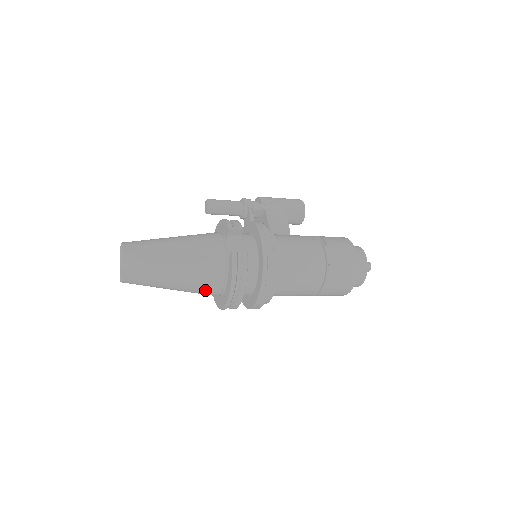
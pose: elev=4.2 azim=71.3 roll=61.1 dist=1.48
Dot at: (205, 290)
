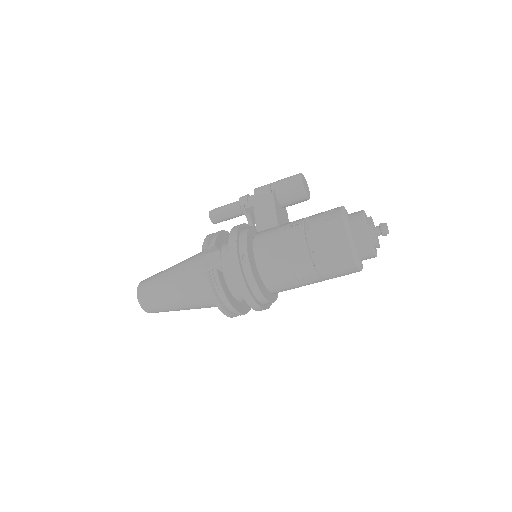
Dot at: (209, 306)
